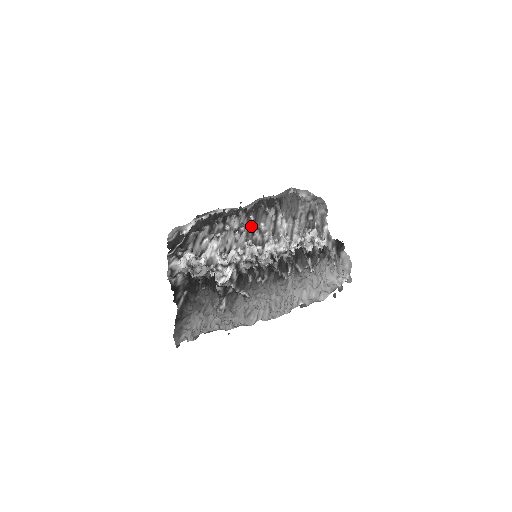
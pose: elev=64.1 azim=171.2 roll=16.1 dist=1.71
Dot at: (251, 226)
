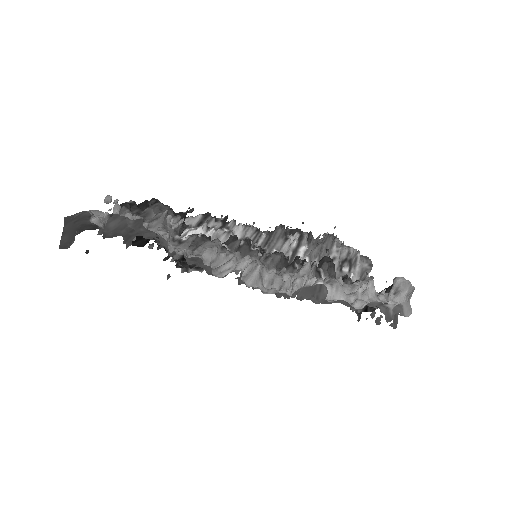
Dot at: (259, 245)
